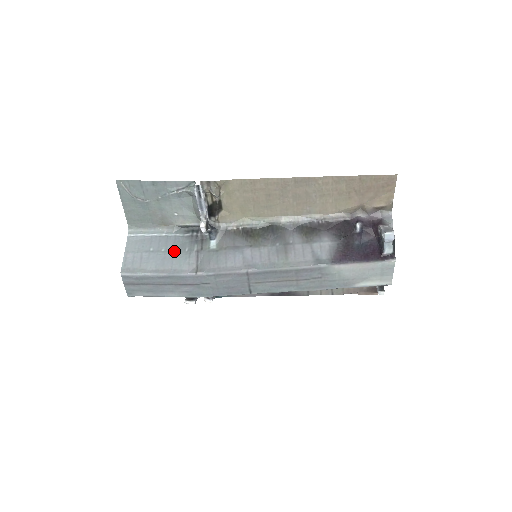
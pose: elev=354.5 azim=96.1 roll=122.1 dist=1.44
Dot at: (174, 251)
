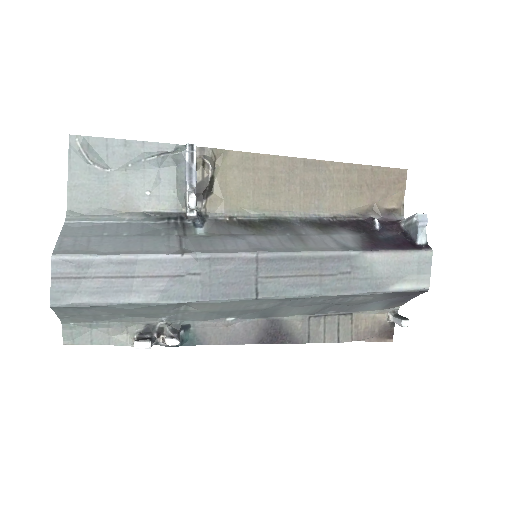
Dot at: (143, 235)
